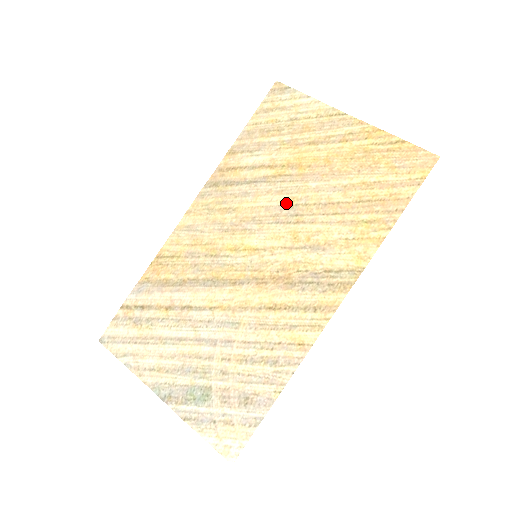
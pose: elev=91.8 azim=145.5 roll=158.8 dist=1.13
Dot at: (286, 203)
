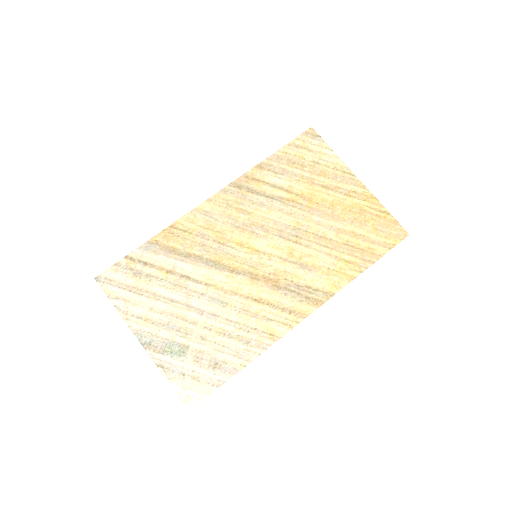
Dot at: (292, 224)
